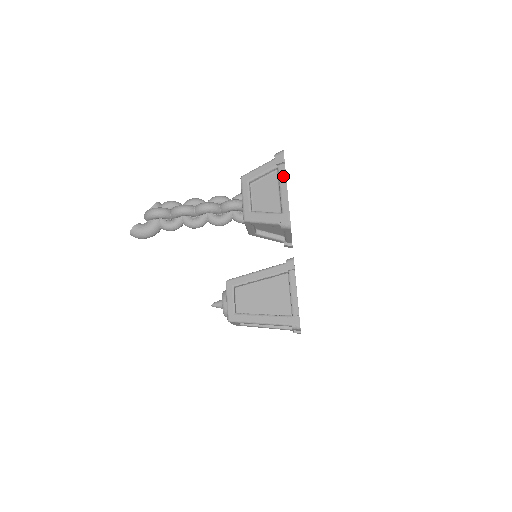
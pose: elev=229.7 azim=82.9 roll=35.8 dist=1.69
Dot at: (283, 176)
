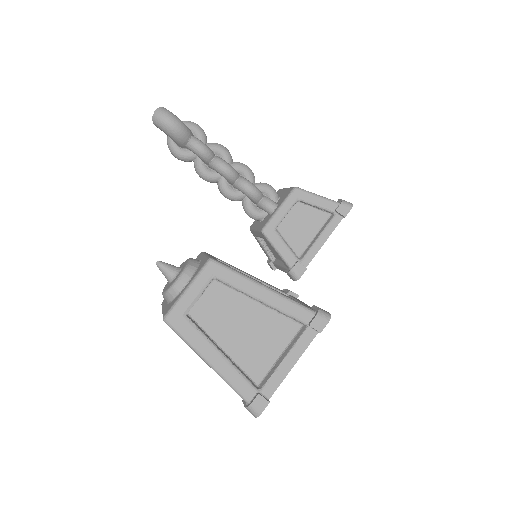
Dot at: occluded
